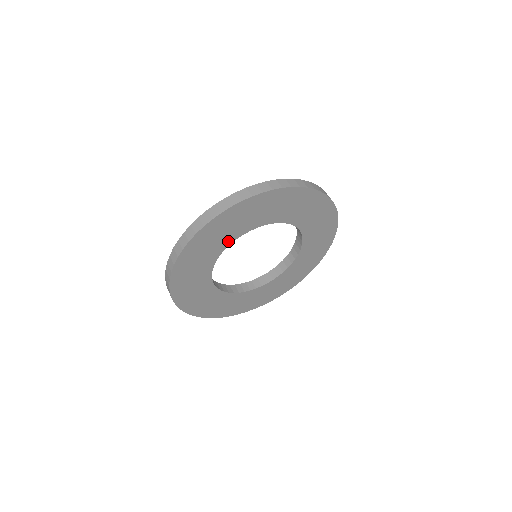
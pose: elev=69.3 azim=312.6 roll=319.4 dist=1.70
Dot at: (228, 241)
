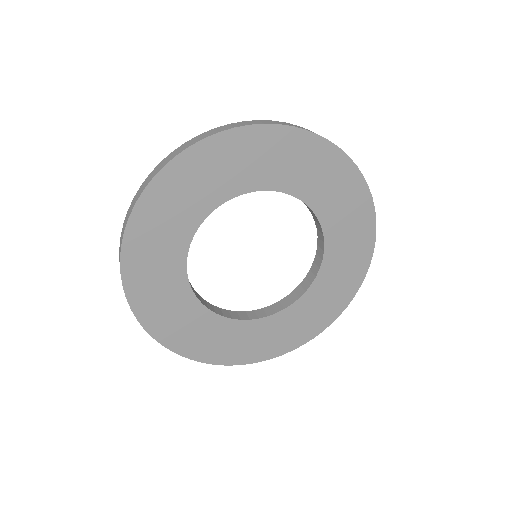
Dot at: (182, 243)
